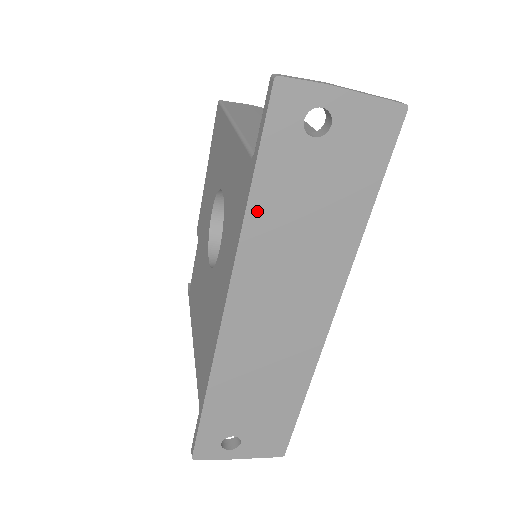
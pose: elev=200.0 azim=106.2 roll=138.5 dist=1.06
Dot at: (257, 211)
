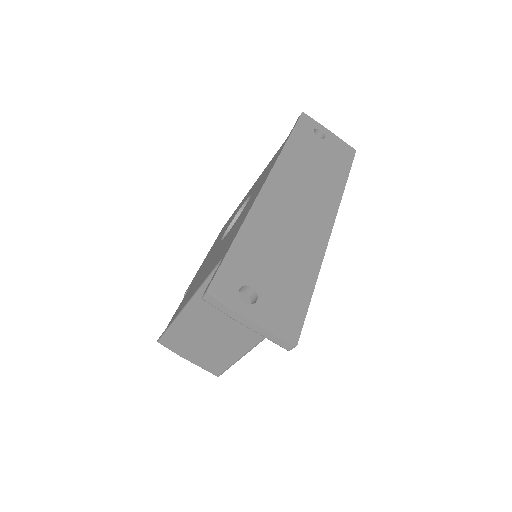
Dot at: (291, 146)
